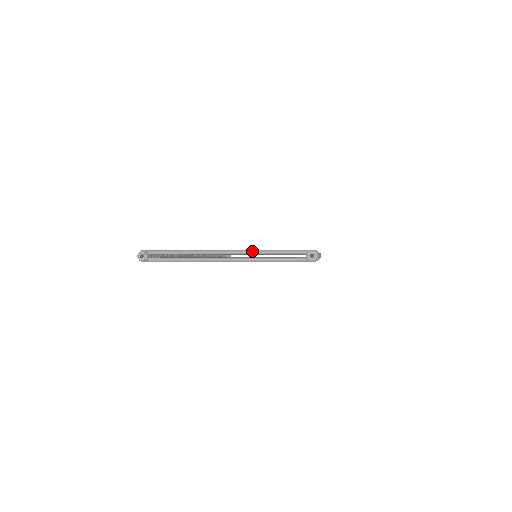
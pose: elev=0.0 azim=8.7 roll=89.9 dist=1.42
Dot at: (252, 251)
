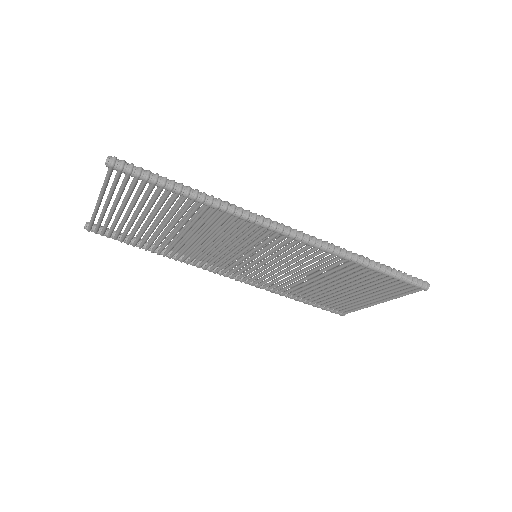
Dot at: occluded
